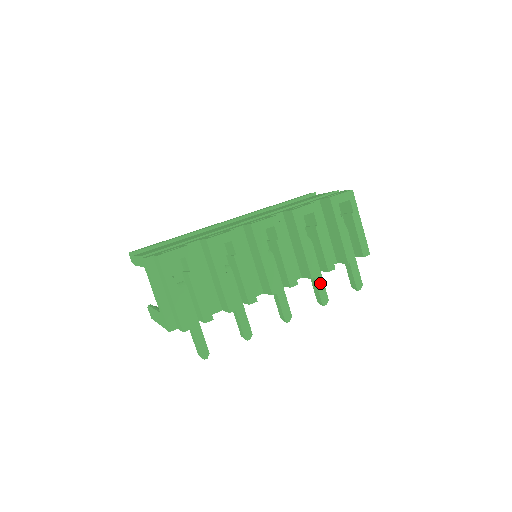
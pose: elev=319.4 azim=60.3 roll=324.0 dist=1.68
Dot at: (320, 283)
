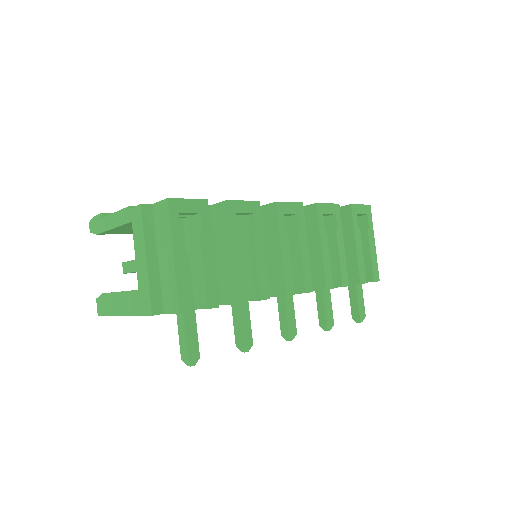
Dot at: (328, 301)
